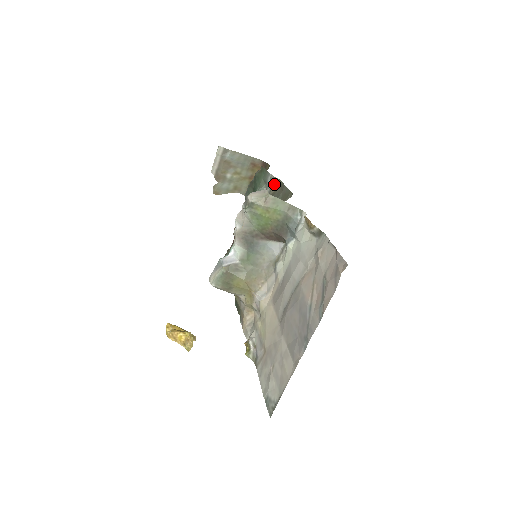
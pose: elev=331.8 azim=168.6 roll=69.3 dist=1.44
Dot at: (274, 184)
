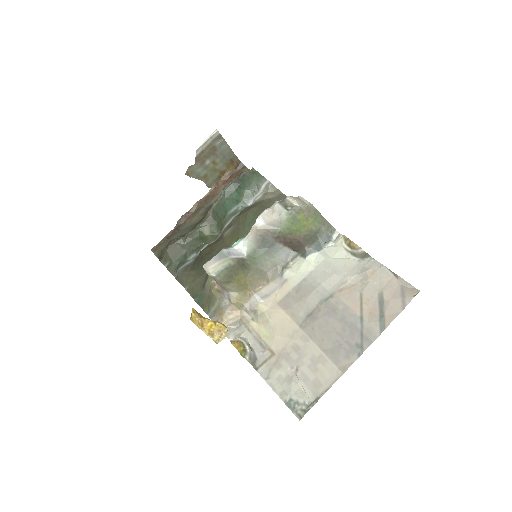
Dot at: (270, 191)
